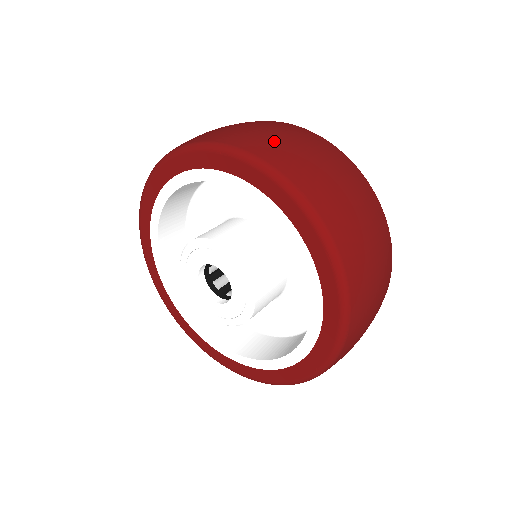
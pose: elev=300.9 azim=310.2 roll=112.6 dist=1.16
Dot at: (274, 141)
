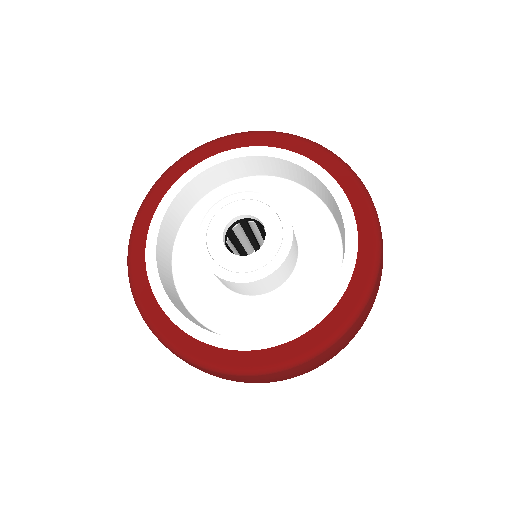
Dot at: occluded
